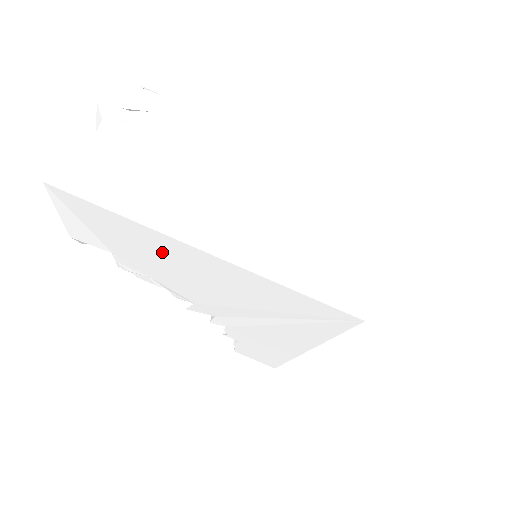
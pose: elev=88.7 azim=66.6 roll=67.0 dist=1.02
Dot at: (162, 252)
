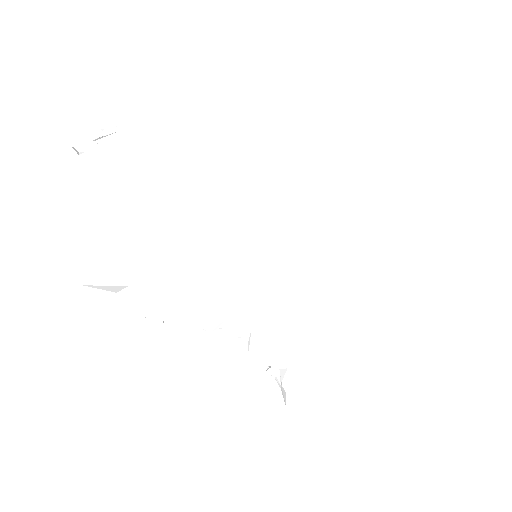
Dot at: (179, 223)
